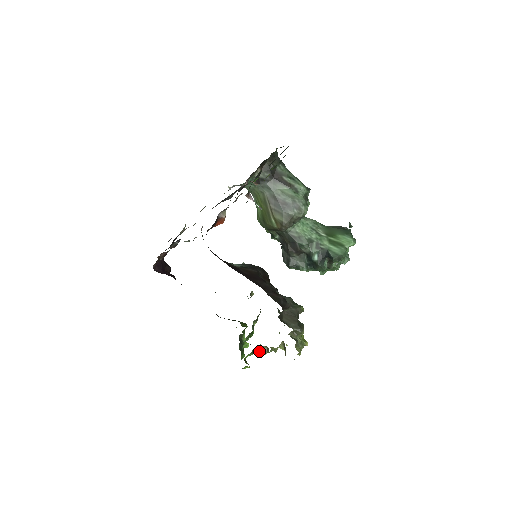
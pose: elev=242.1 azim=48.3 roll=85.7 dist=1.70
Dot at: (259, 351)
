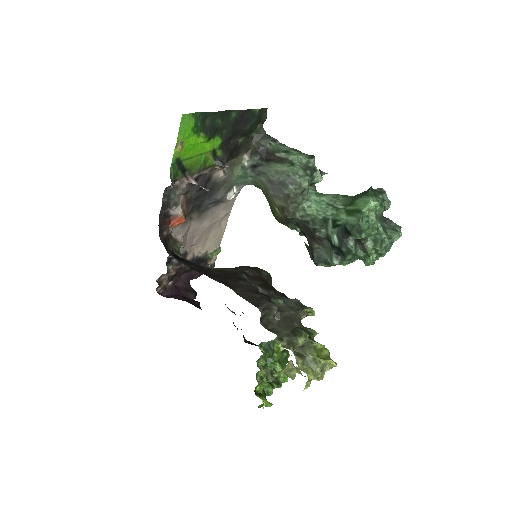
Dot at: (267, 378)
